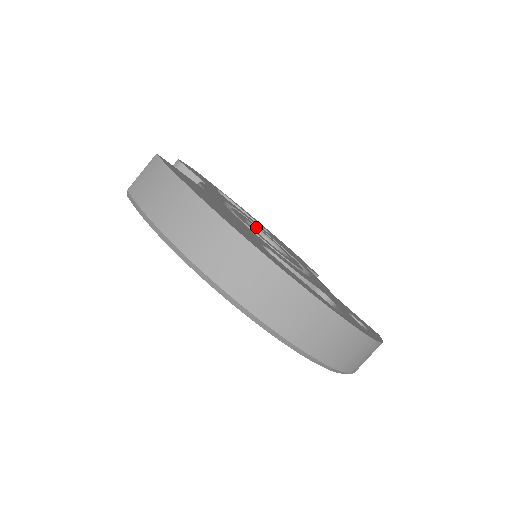
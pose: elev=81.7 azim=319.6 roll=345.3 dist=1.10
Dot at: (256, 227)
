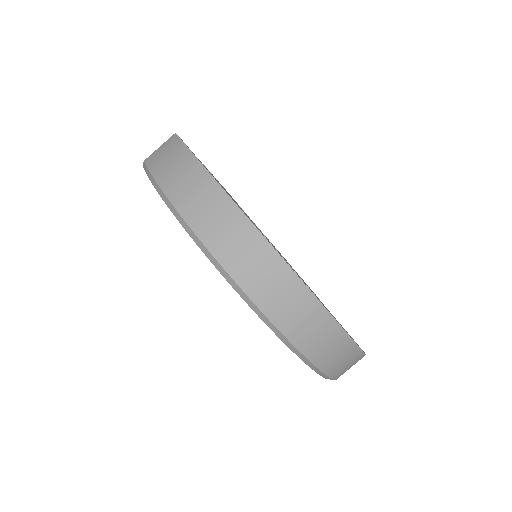
Dot at: occluded
